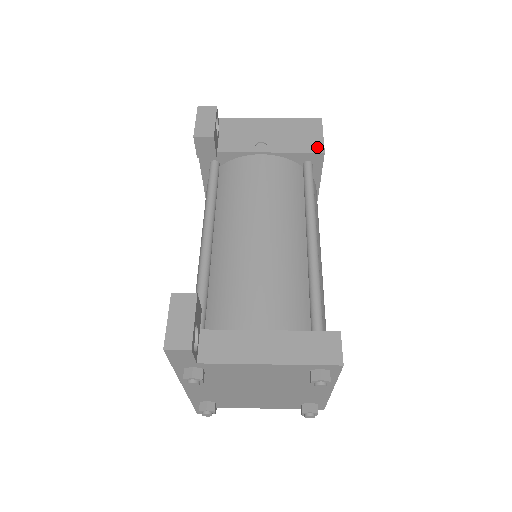
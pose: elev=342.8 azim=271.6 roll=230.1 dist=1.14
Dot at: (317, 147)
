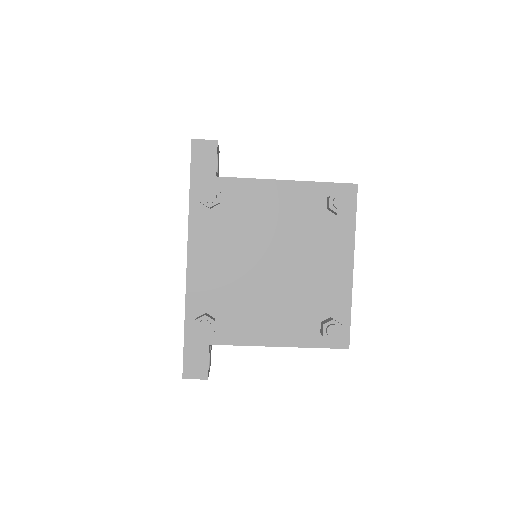
Dot at: occluded
